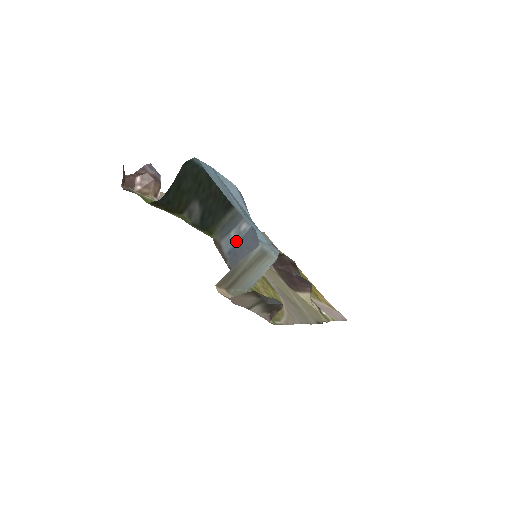
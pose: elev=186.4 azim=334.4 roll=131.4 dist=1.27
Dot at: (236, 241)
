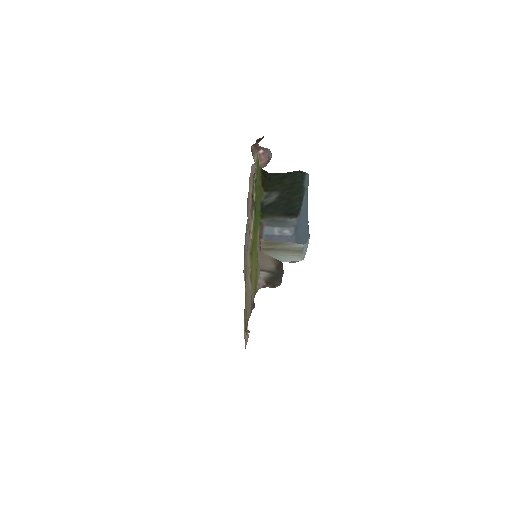
Dot at: (276, 234)
